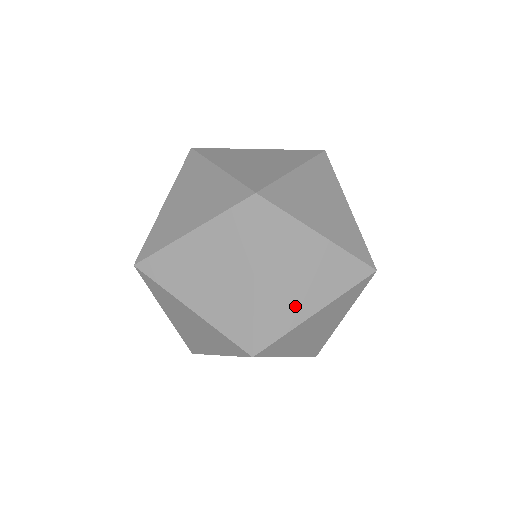
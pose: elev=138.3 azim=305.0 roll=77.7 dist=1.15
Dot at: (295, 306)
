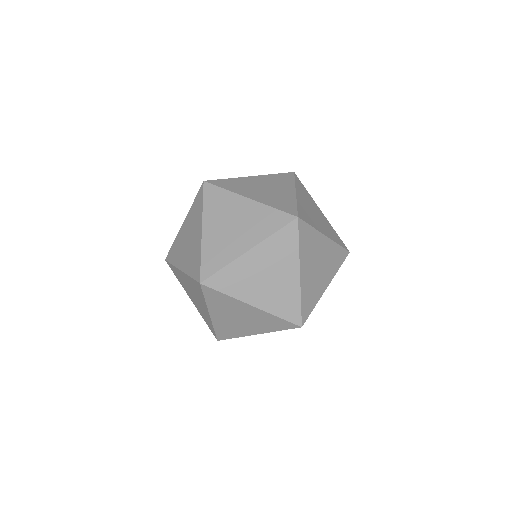
Dot at: (318, 287)
